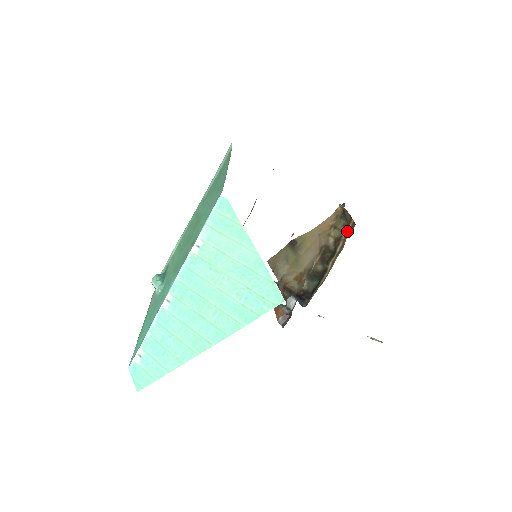
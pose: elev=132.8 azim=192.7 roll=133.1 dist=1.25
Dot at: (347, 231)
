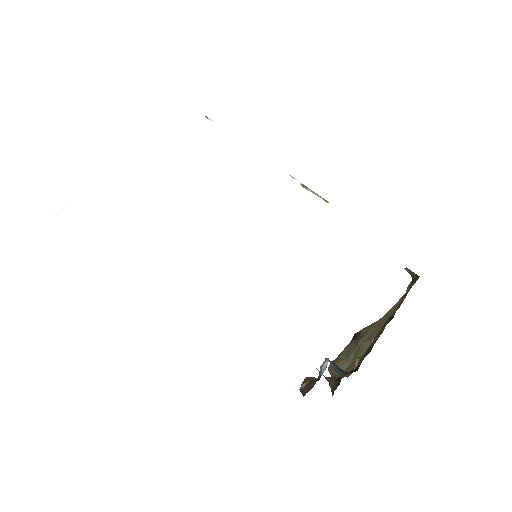
Dot at: occluded
